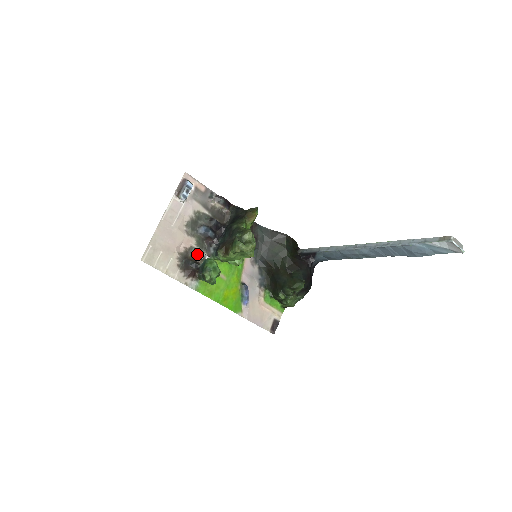
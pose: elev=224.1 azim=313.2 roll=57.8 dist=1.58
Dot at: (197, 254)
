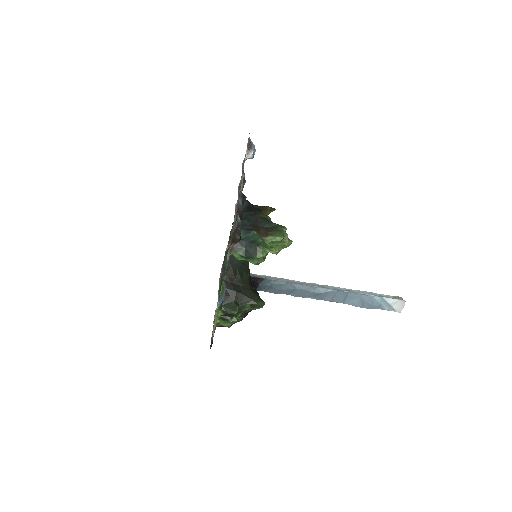
Dot at: (240, 223)
